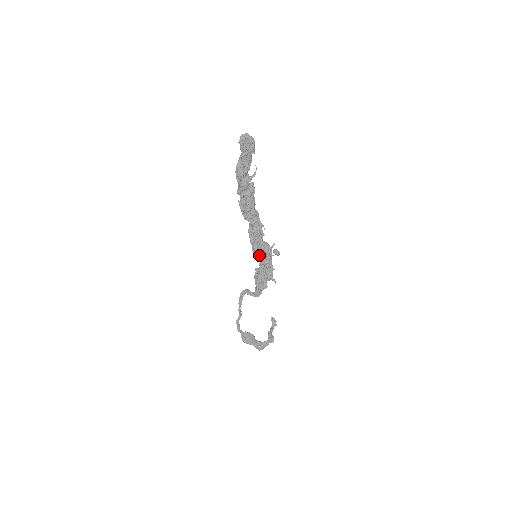
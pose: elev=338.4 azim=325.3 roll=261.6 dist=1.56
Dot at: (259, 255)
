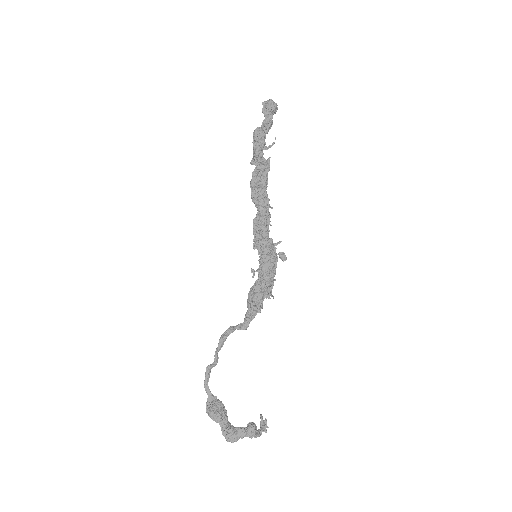
Dot at: (260, 254)
